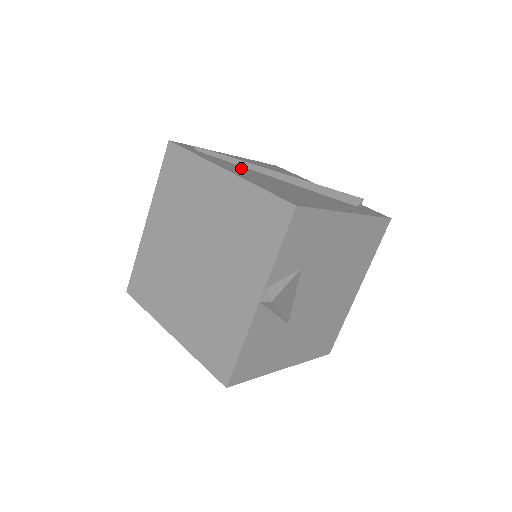
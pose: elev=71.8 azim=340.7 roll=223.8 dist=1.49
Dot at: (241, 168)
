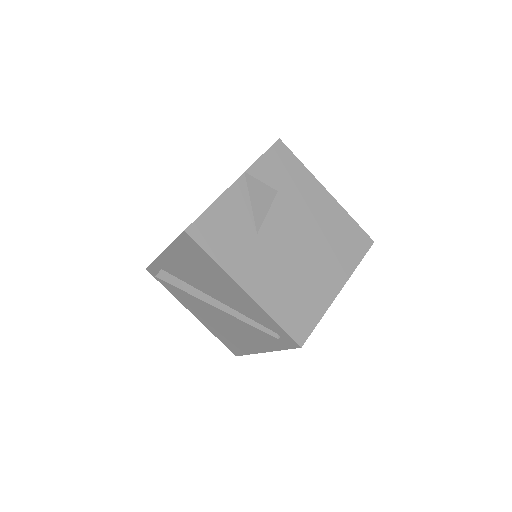
Dot at: occluded
